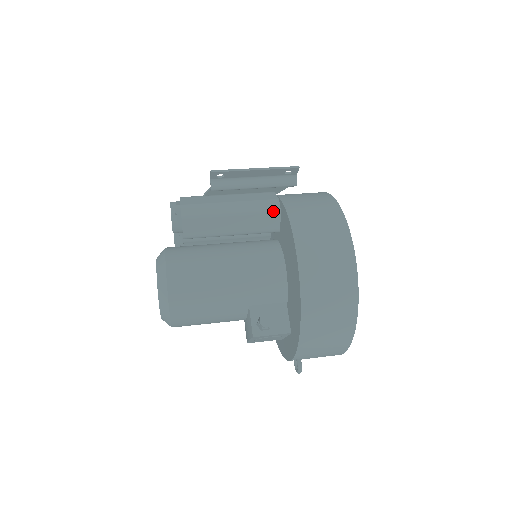
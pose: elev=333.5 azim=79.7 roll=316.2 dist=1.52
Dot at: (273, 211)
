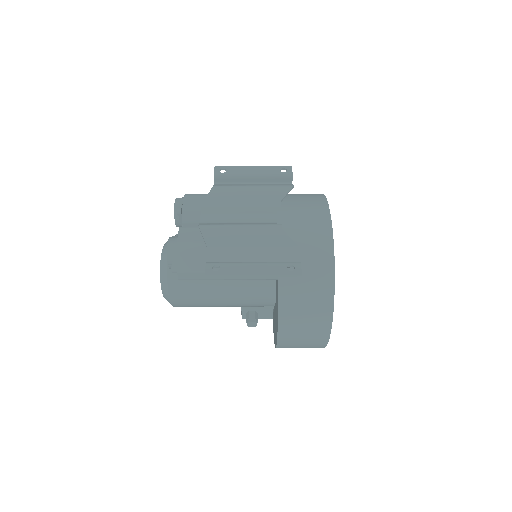
Dot at: (270, 279)
